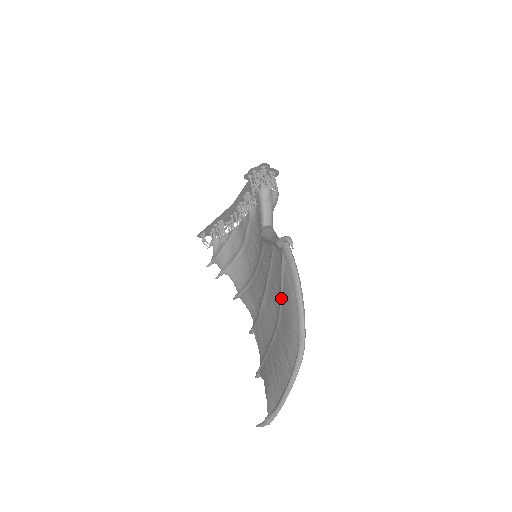
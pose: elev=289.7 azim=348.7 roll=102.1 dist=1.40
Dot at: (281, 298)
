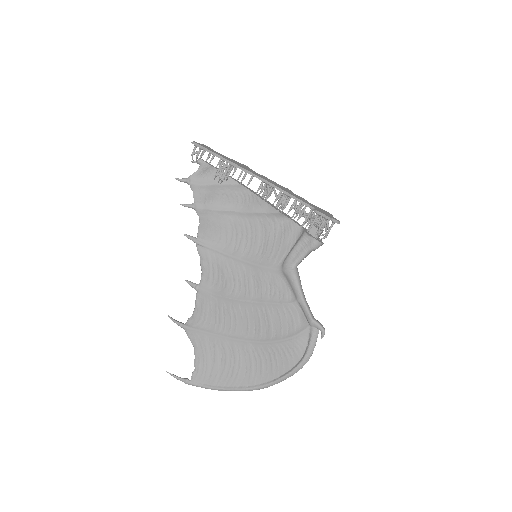
Dot at: (276, 343)
